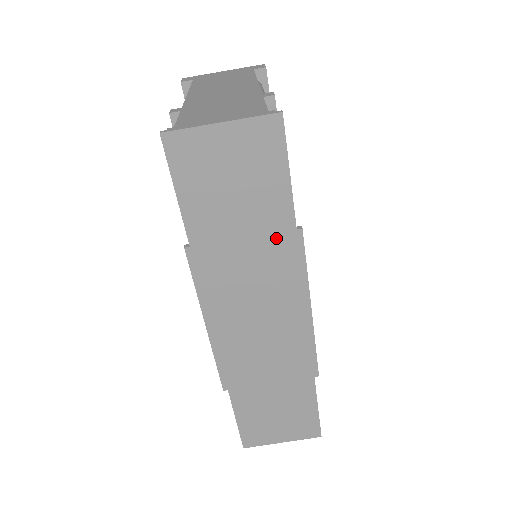
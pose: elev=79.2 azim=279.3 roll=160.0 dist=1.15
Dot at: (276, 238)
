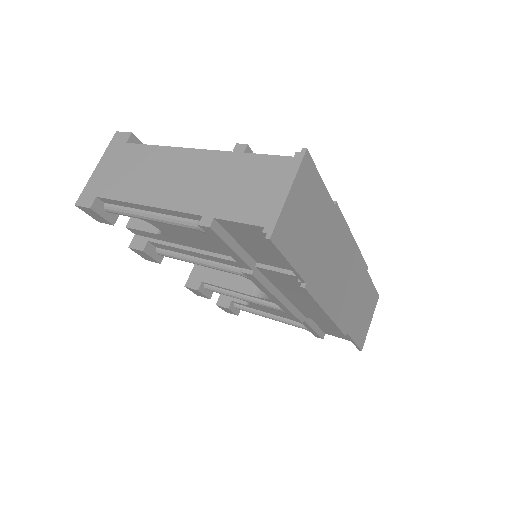
Dot at: (331, 223)
